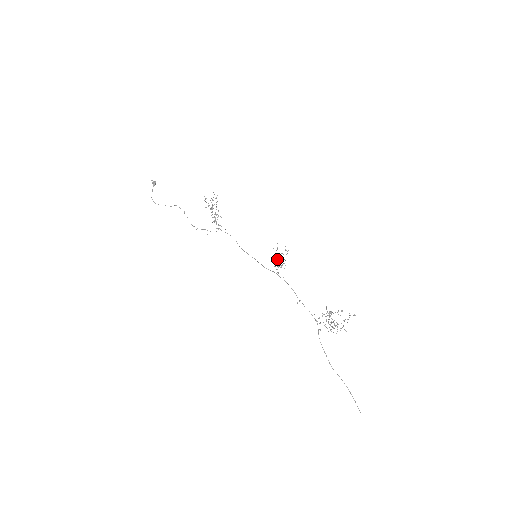
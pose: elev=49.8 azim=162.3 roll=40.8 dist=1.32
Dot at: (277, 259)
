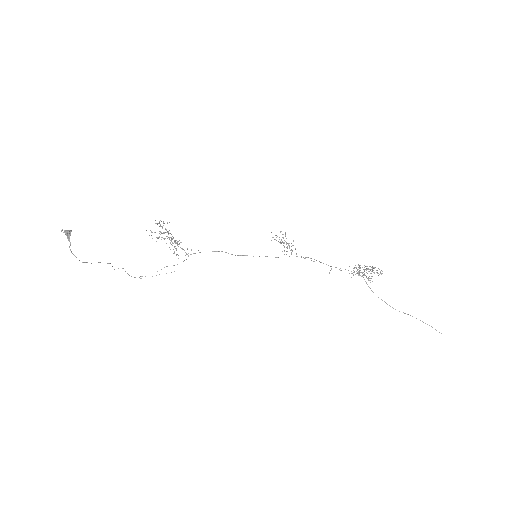
Dot at: occluded
